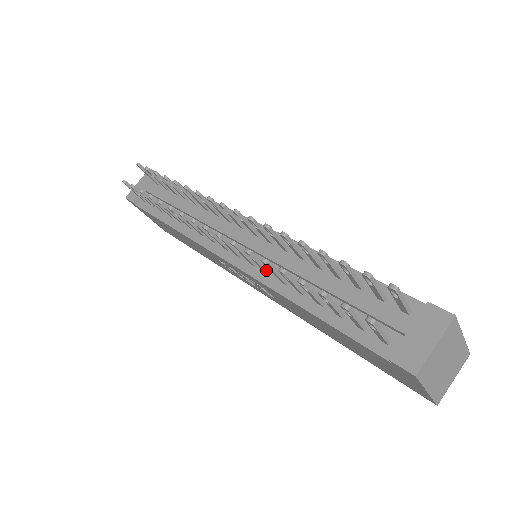
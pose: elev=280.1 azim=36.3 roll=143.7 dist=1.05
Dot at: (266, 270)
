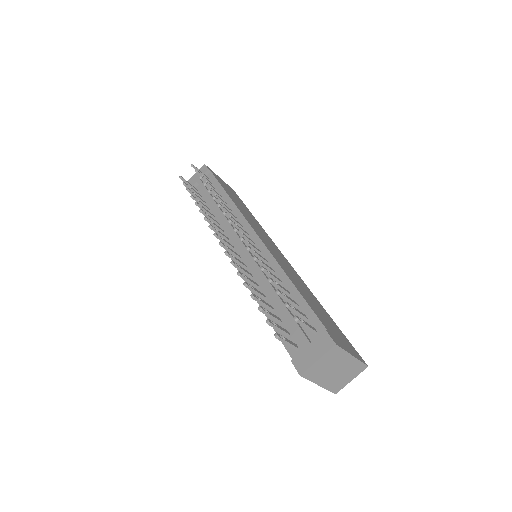
Dot at: (247, 275)
